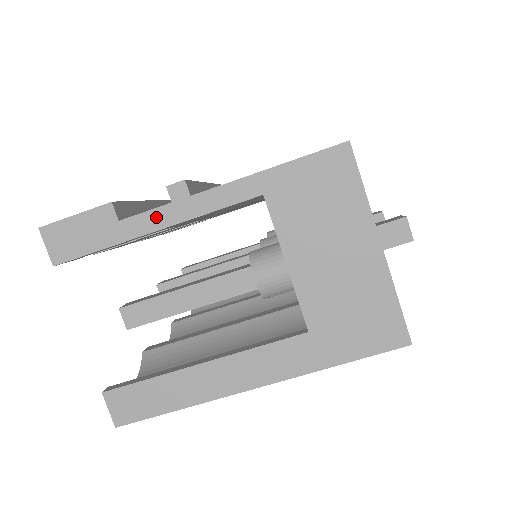
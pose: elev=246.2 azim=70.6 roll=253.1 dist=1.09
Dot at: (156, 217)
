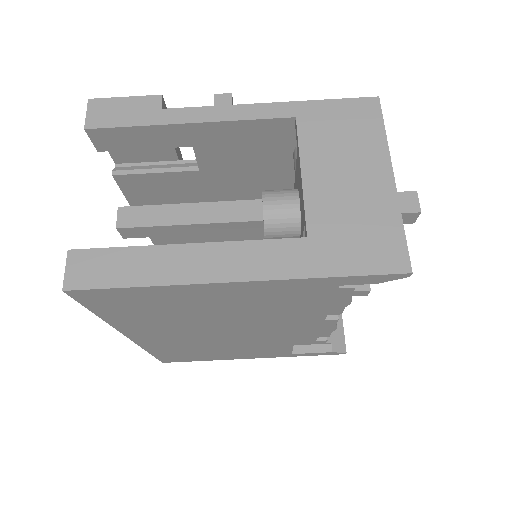
Dot at: (196, 113)
